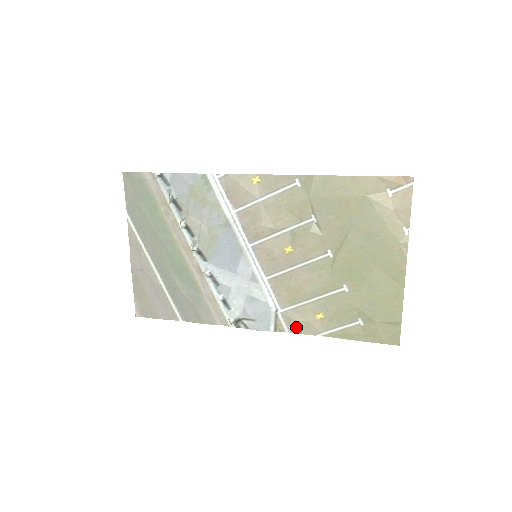
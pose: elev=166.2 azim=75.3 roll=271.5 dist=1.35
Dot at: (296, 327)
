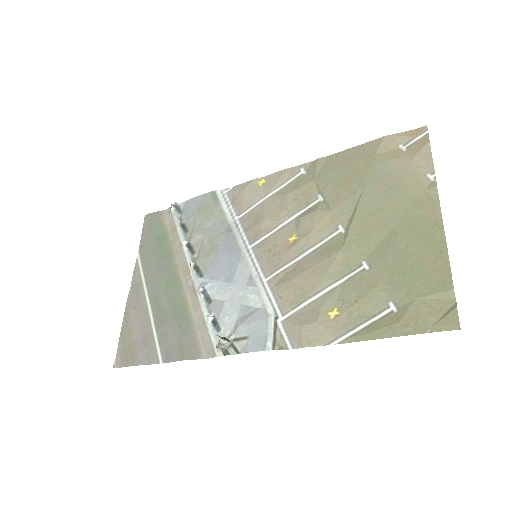
Dot at: (301, 336)
